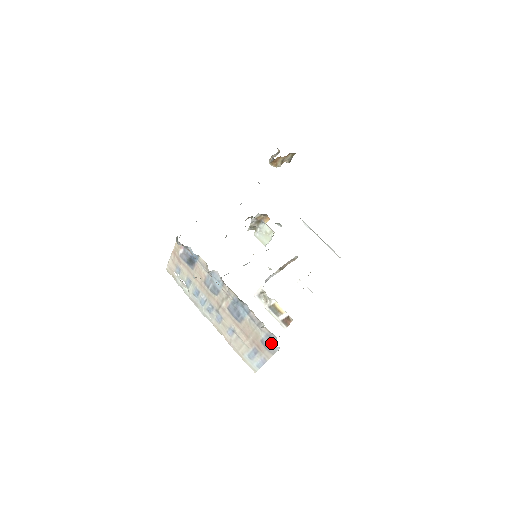
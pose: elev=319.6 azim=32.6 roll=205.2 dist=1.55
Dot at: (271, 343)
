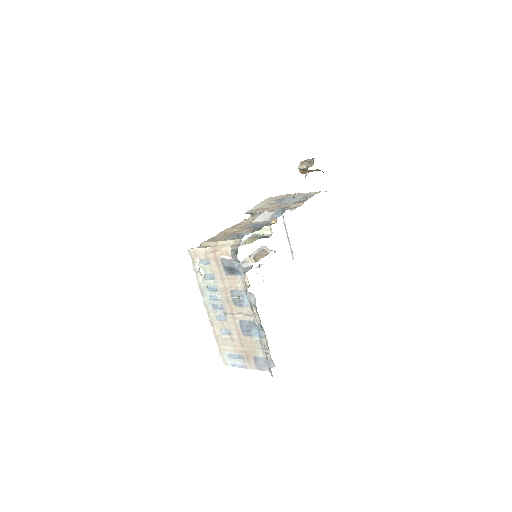
Dot at: (264, 364)
